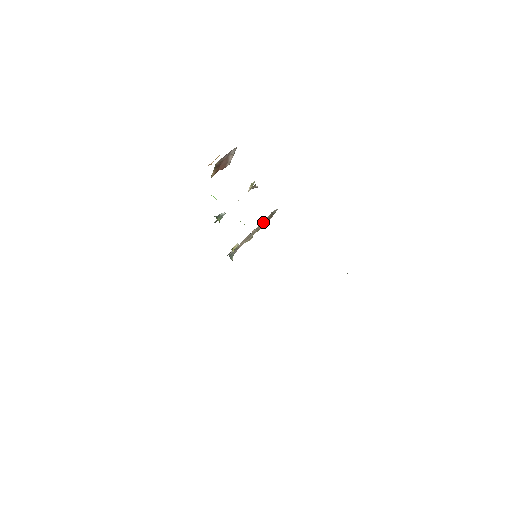
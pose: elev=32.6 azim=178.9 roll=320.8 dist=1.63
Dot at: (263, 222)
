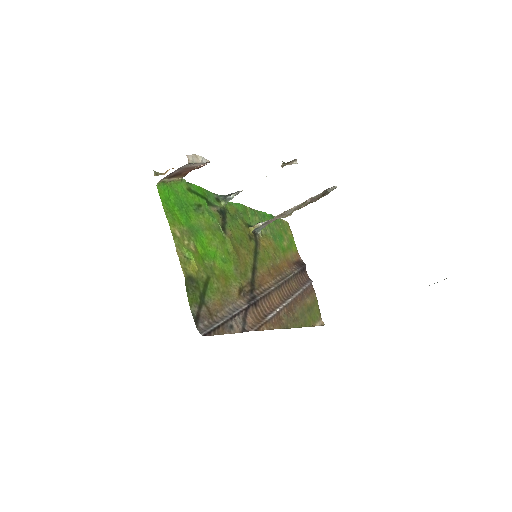
Dot at: (310, 200)
